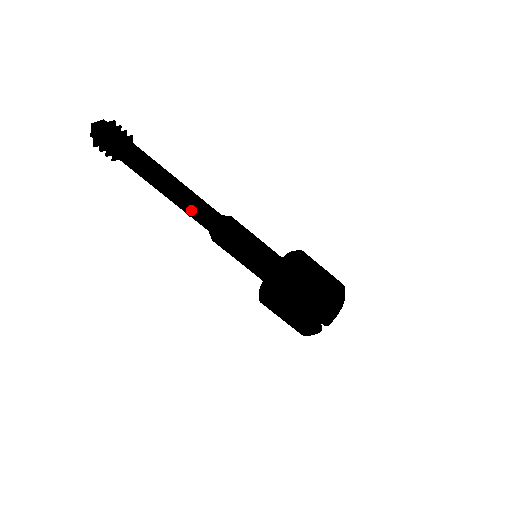
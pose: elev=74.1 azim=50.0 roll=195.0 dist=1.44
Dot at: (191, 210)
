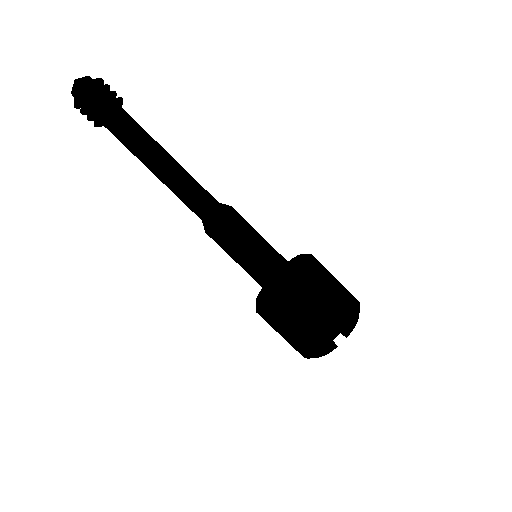
Dot at: (186, 189)
